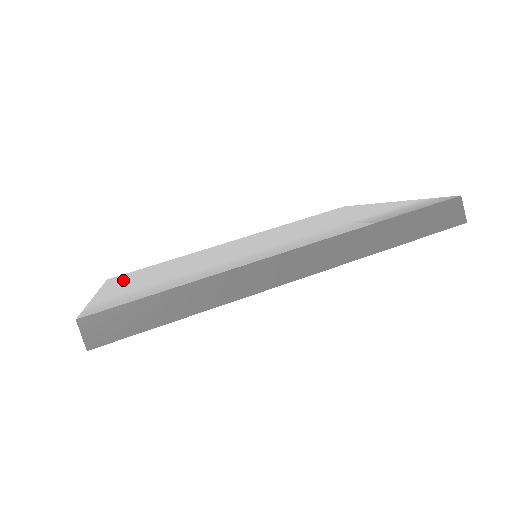
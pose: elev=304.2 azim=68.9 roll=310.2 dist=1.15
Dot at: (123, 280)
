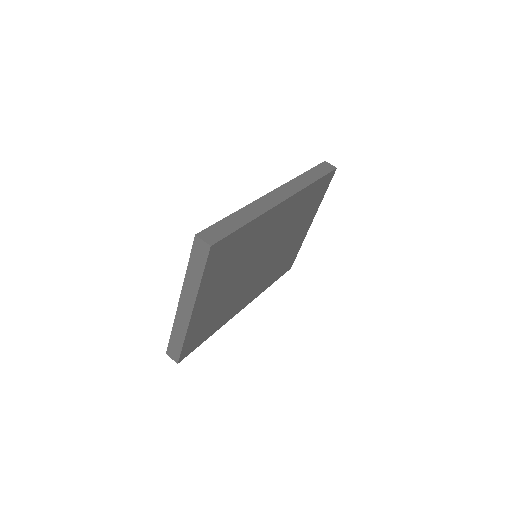
Dot at: occluded
